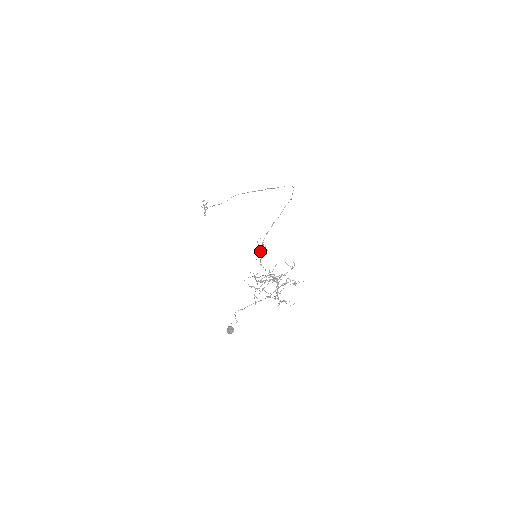
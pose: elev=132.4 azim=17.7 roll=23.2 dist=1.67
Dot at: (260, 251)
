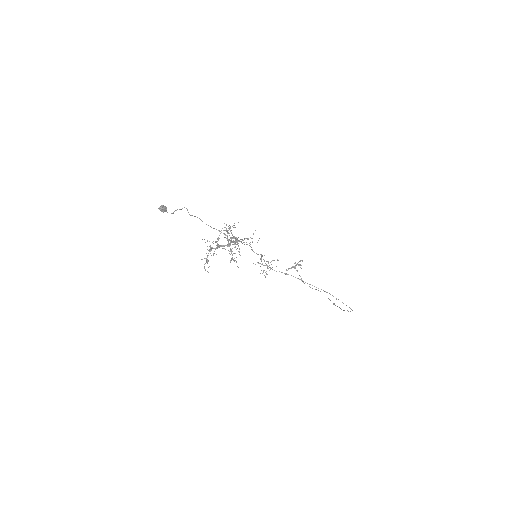
Dot at: occluded
